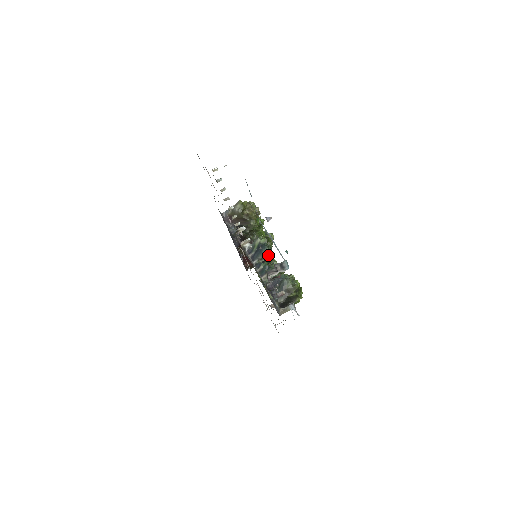
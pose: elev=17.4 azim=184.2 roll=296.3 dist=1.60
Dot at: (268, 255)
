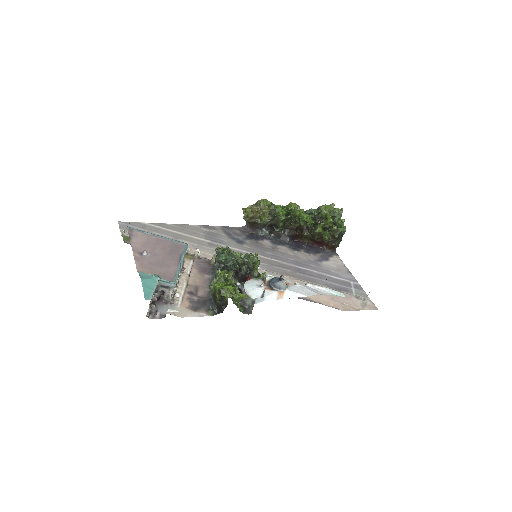
Dot at: (222, 262)
